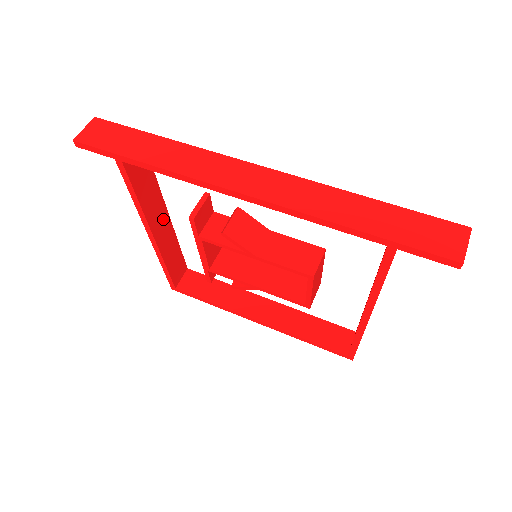
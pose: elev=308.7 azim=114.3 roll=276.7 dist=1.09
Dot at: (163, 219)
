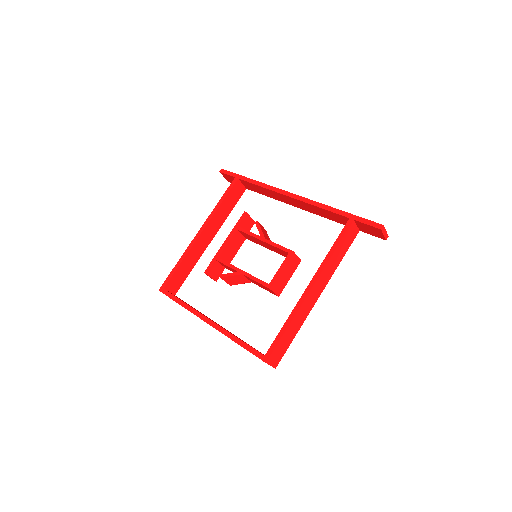
Dot at: (210, 236)
